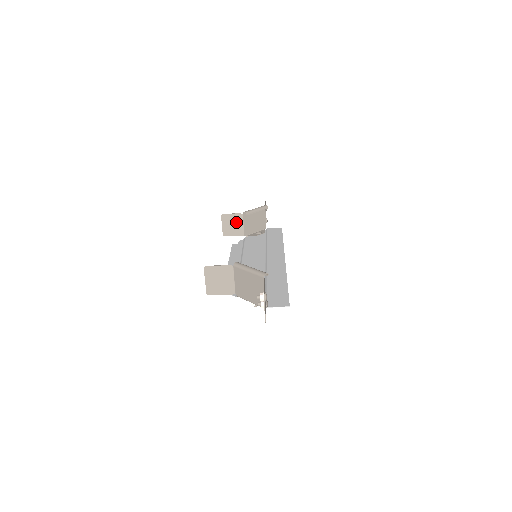
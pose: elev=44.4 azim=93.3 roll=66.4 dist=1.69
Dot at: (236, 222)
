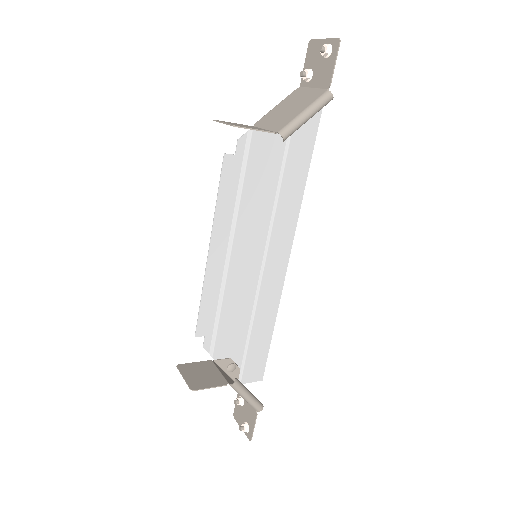
Dot at: occluded
